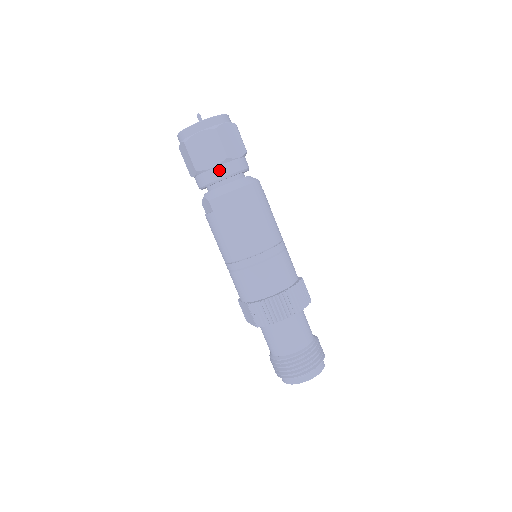
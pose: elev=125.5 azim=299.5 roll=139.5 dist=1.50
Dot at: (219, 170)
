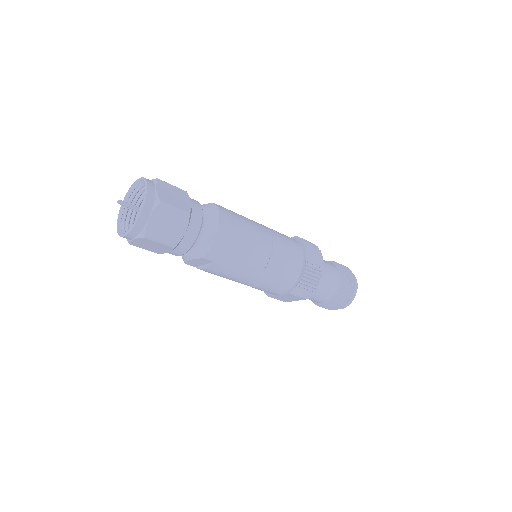
Dot at: (191, 229)
